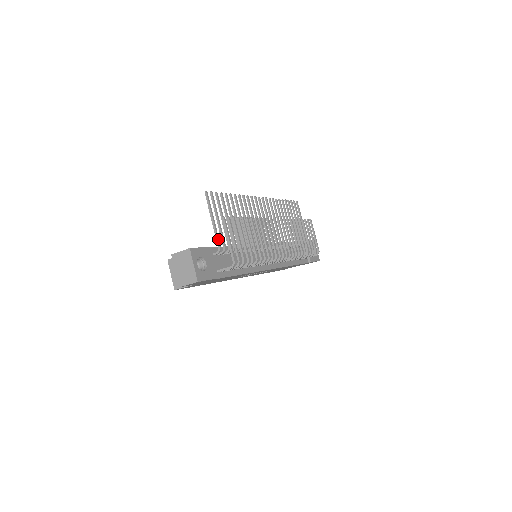
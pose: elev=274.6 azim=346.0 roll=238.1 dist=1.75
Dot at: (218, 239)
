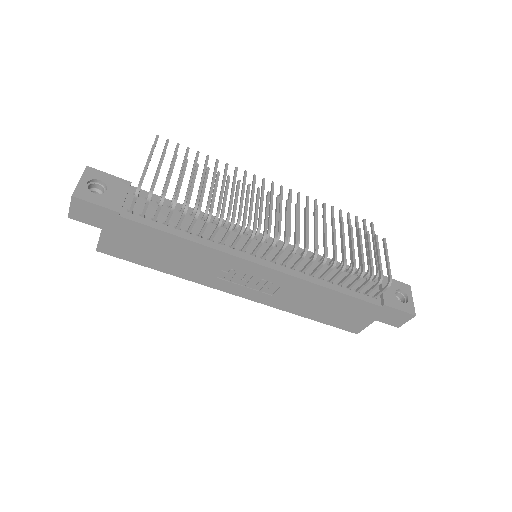
Dot at: occluded
